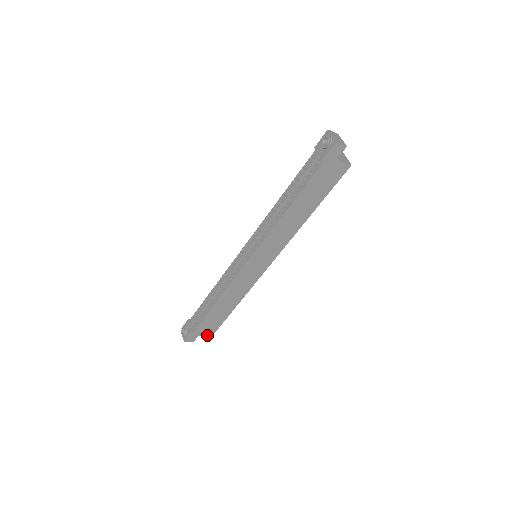
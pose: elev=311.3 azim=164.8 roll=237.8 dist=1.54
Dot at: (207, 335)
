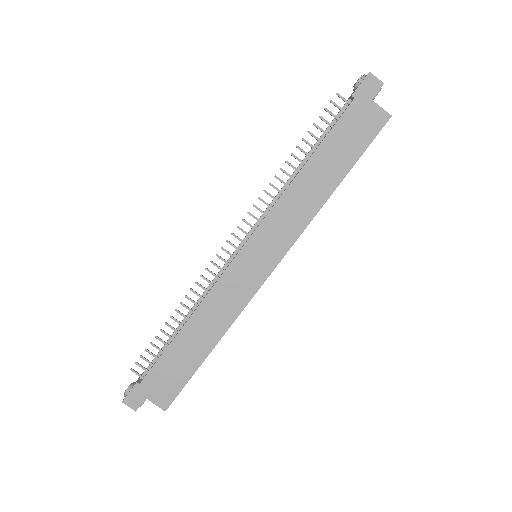
Dot at: (160, 403)
